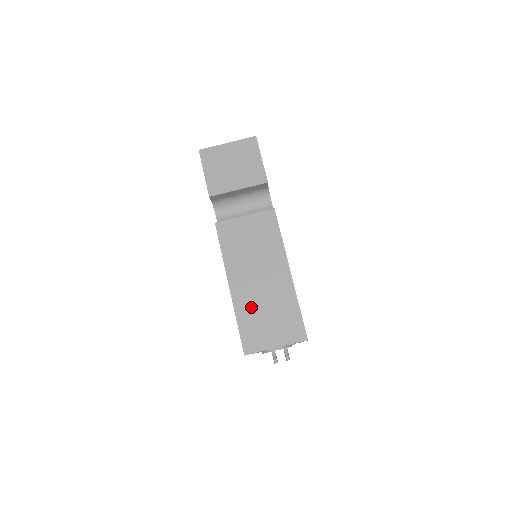
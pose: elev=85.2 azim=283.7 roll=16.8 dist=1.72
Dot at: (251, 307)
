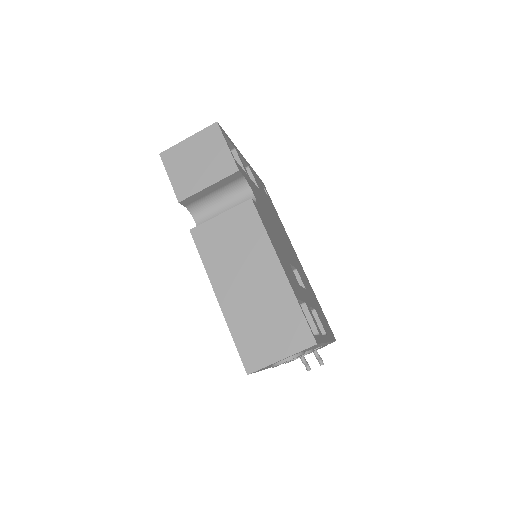
Dot at: (245, 317)
